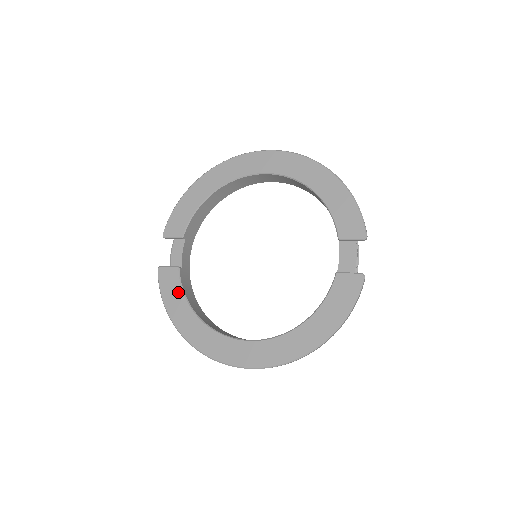
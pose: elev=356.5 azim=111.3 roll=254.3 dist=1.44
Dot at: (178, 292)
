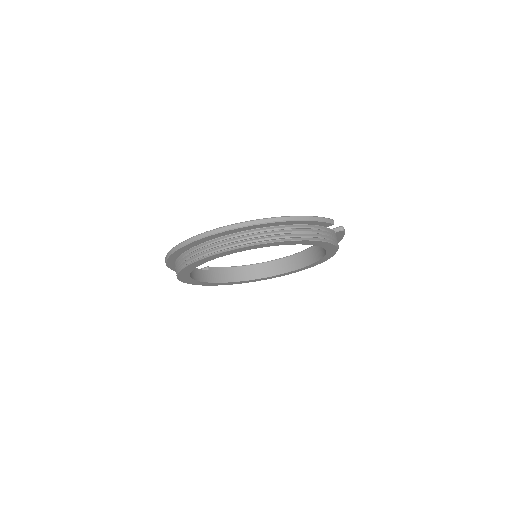
Dot at: occluded
